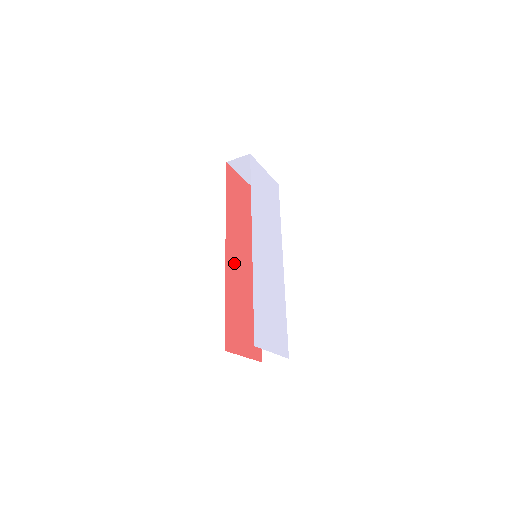
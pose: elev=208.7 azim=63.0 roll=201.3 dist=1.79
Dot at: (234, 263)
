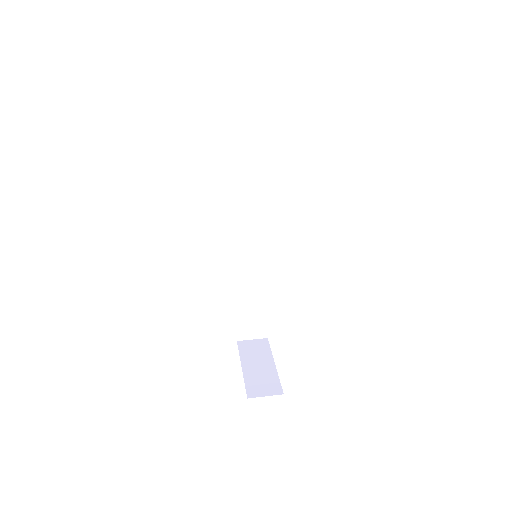
Dot at: occluded
